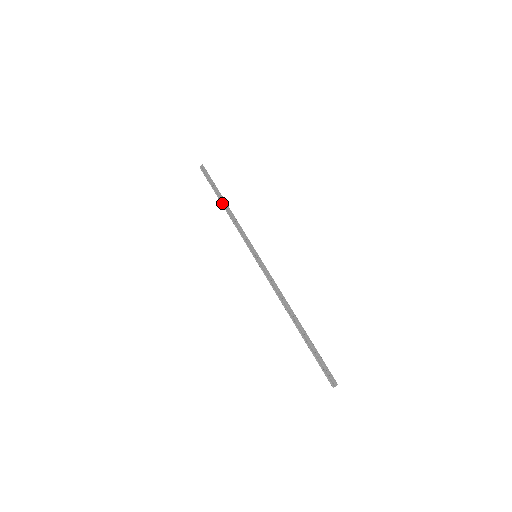
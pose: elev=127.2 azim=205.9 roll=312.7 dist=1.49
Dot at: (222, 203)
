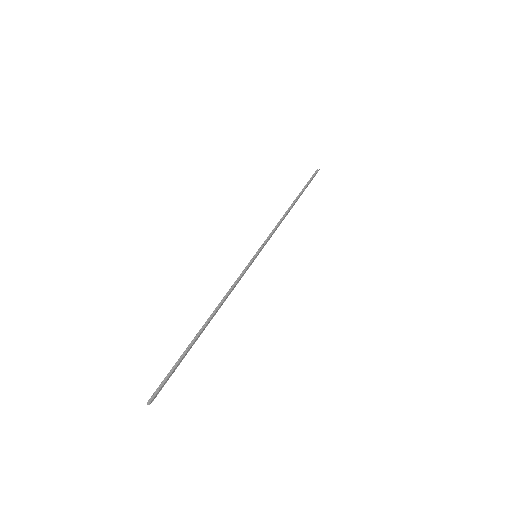
Dot at: (293, 204)
